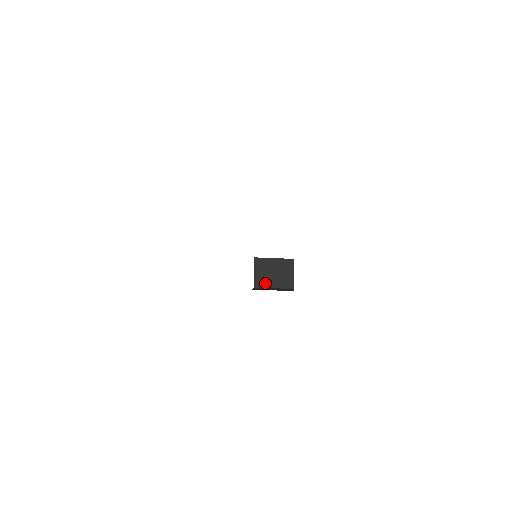
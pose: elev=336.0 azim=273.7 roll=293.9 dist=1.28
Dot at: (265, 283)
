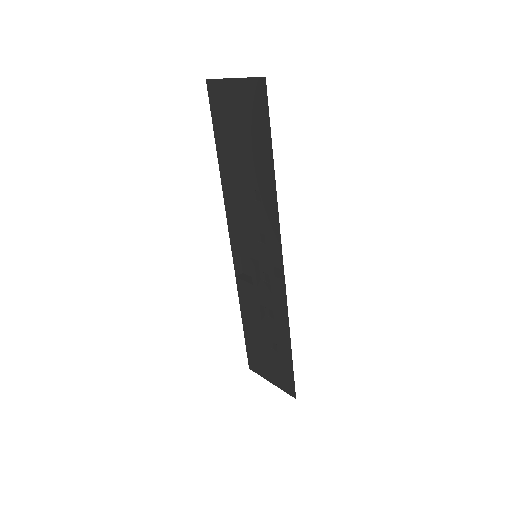
Dot at: (243, 268)
